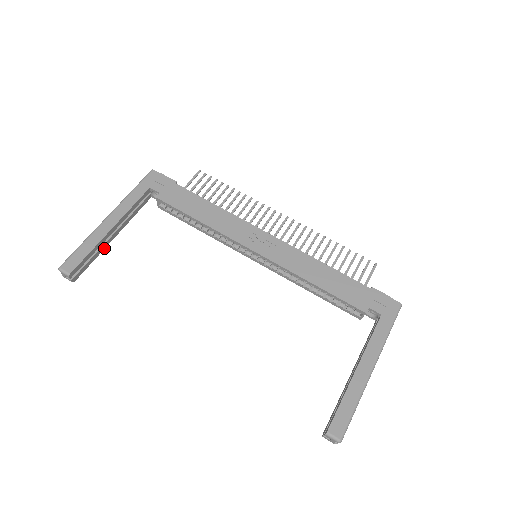
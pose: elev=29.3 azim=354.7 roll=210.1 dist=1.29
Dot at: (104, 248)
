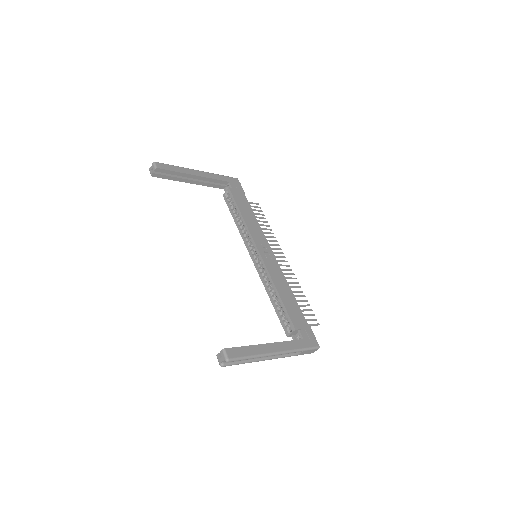
Dot at: (180, 181)
